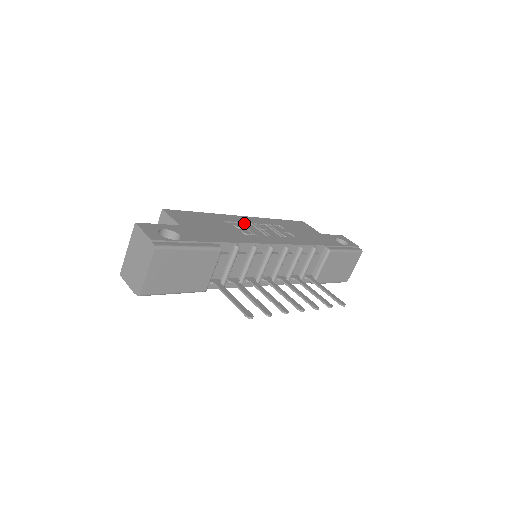
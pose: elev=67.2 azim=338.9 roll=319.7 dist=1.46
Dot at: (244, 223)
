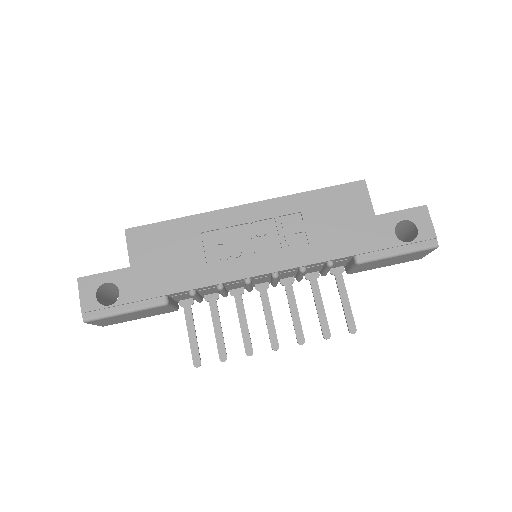
Dot at: (236, 225)
